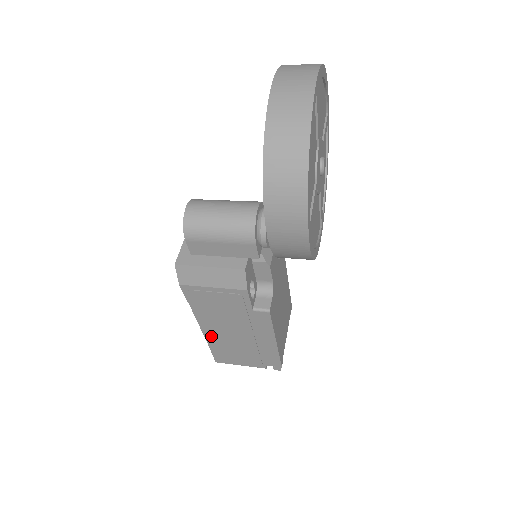
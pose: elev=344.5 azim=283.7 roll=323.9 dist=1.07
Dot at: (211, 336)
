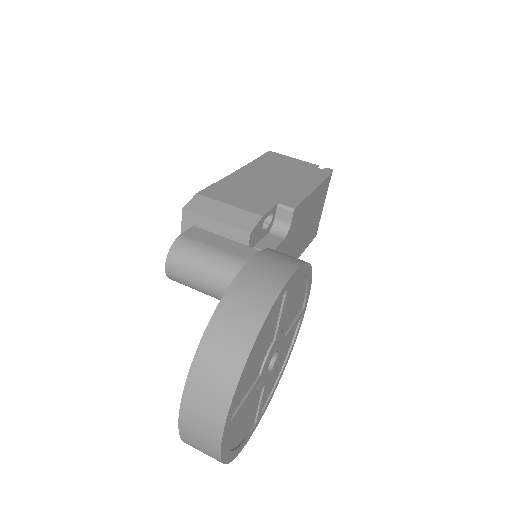
Dot at: occluded
